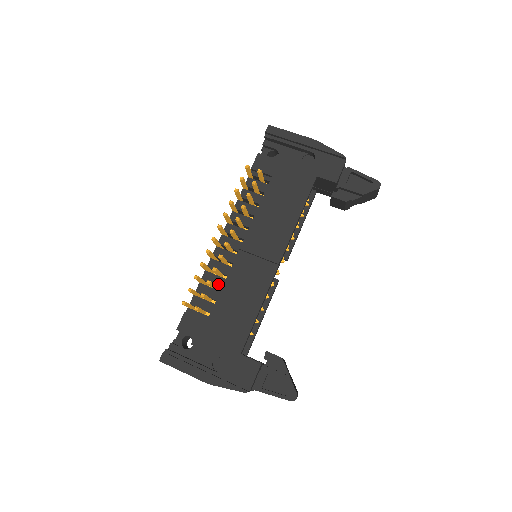
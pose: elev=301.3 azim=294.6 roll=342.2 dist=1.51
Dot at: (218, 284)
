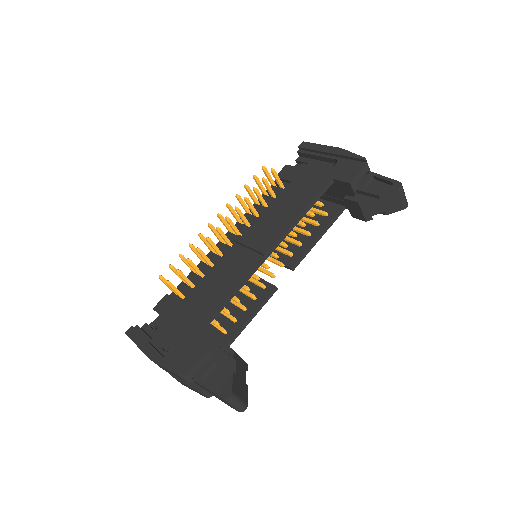
Dot at: (206, 273)
